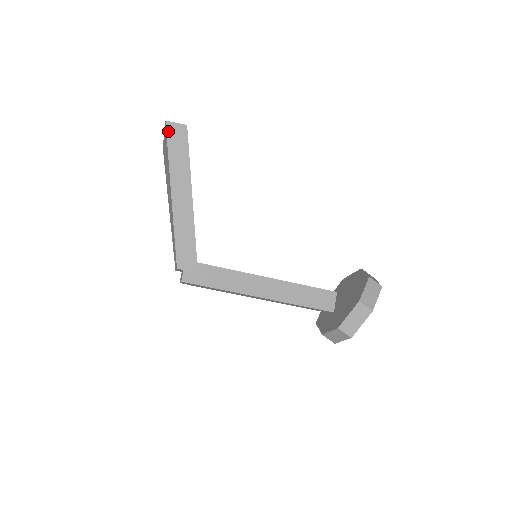
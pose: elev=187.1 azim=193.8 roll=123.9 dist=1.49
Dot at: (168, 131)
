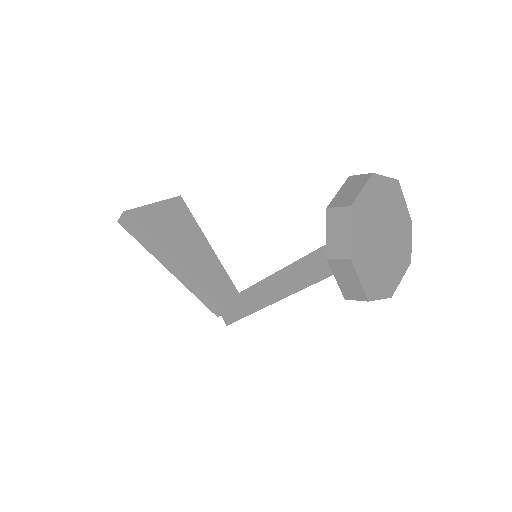
Dot at: (124, 227)
